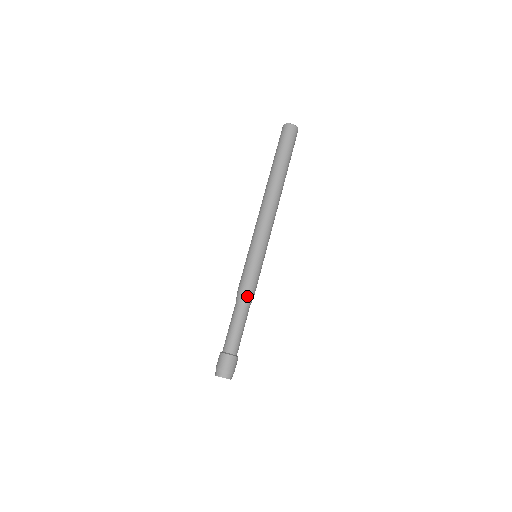
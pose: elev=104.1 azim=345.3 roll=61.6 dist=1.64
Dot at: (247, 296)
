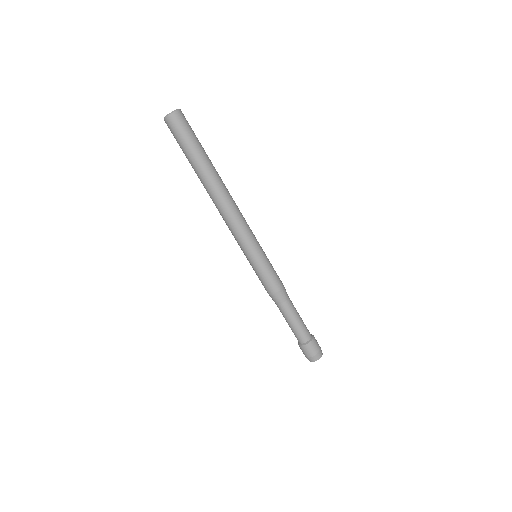
Dot at: (284, 291)
